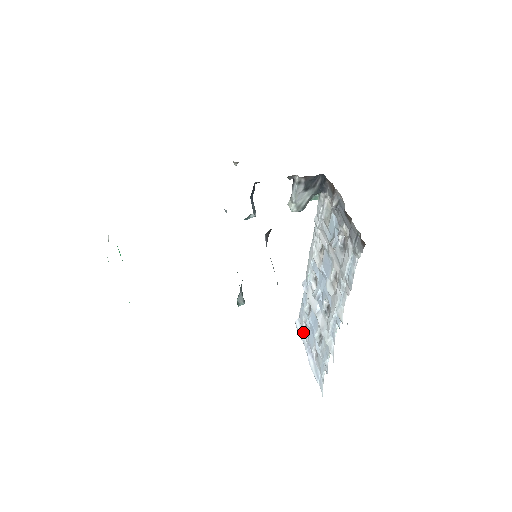
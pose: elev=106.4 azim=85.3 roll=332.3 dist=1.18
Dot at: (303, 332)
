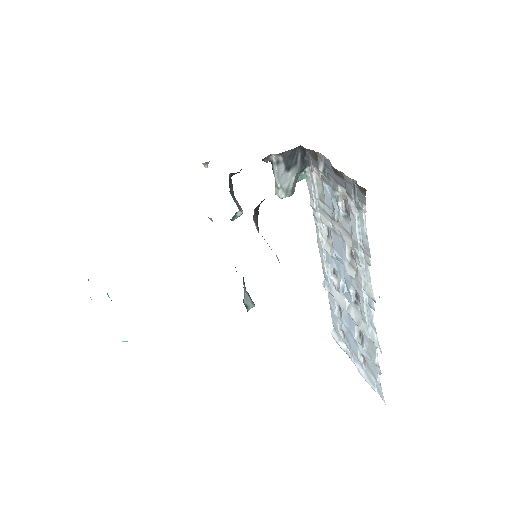
Dot at: (342, 342)
